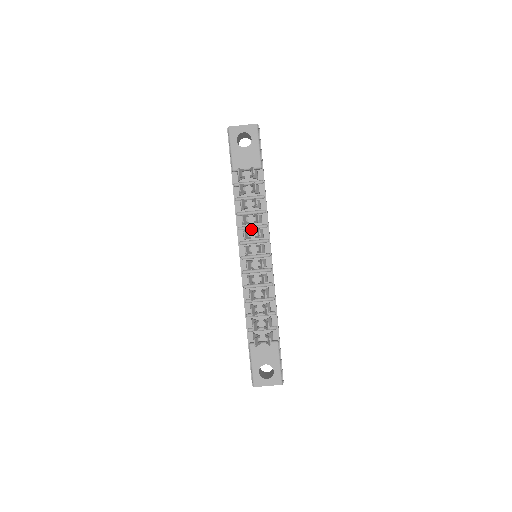
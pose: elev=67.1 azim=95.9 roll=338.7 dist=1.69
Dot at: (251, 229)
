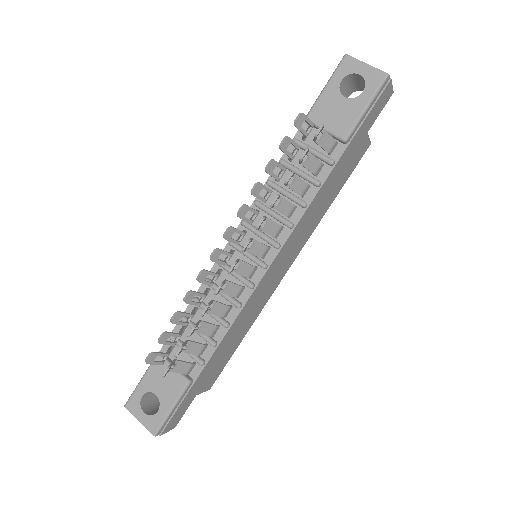
Dot at: (270, 215)
